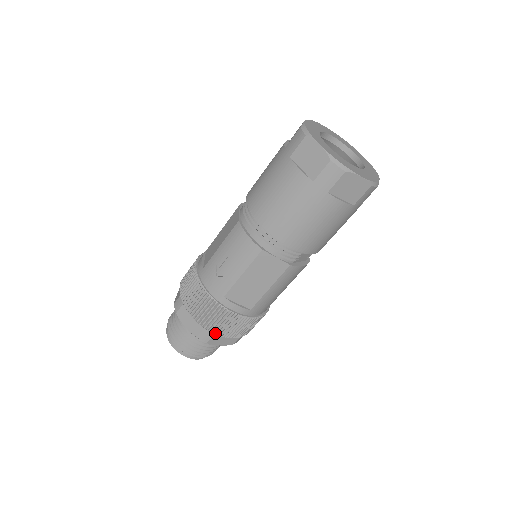
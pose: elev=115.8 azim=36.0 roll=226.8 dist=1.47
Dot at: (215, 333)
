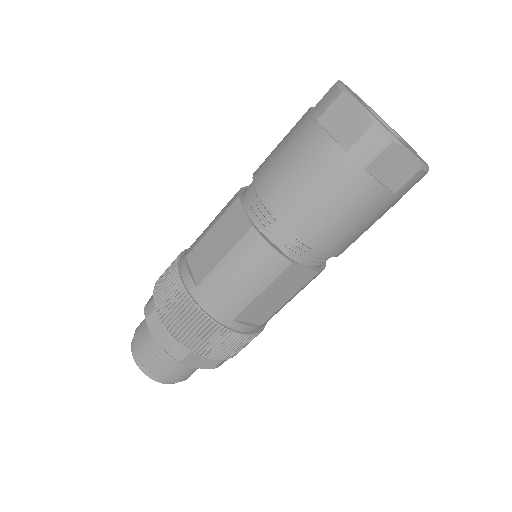
Dot at: (156, 304)
